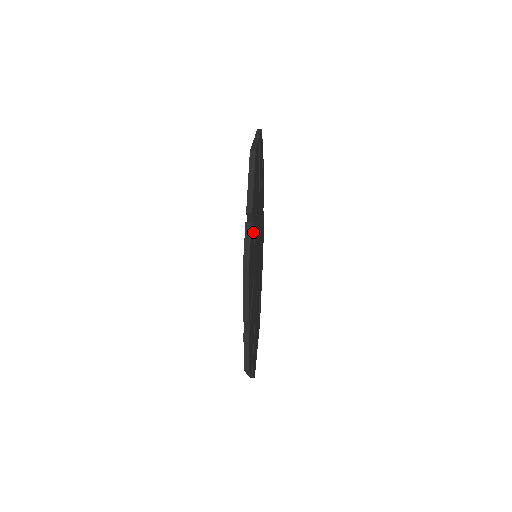
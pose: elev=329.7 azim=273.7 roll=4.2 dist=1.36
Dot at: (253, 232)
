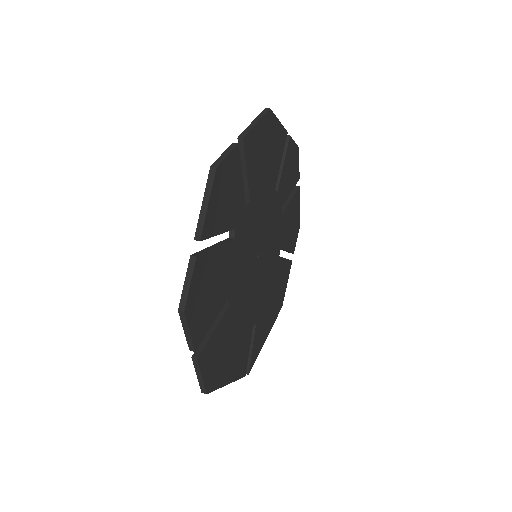
Dot at: (247, 186)
